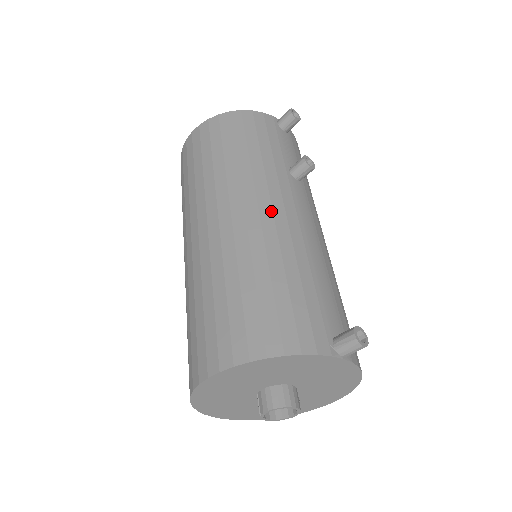
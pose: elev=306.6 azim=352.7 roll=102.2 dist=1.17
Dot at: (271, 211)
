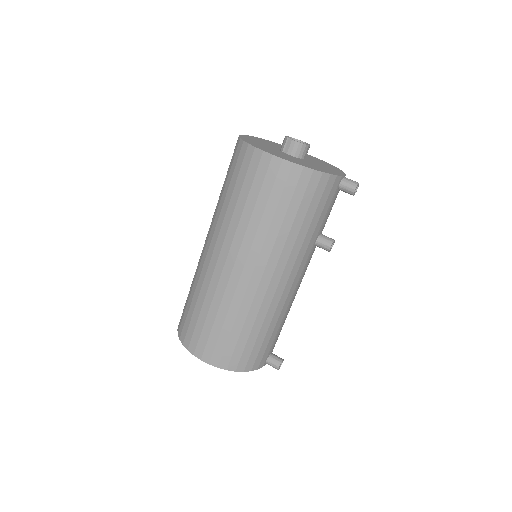
Dot at: (285, 285)
